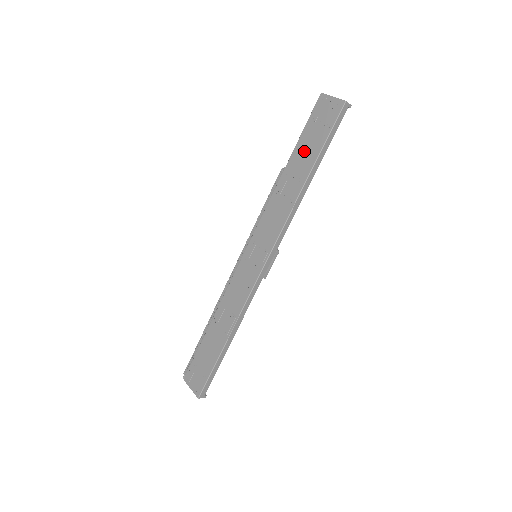
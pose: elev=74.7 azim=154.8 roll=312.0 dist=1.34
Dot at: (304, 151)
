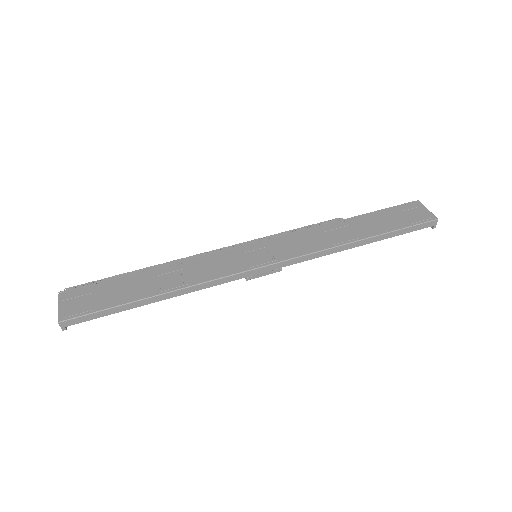
Dot at: (374, 221)
